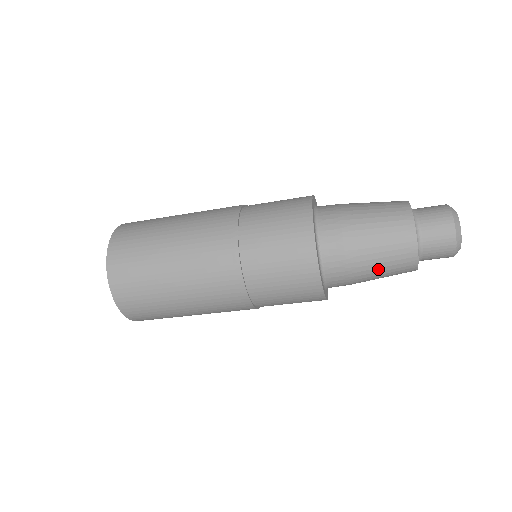
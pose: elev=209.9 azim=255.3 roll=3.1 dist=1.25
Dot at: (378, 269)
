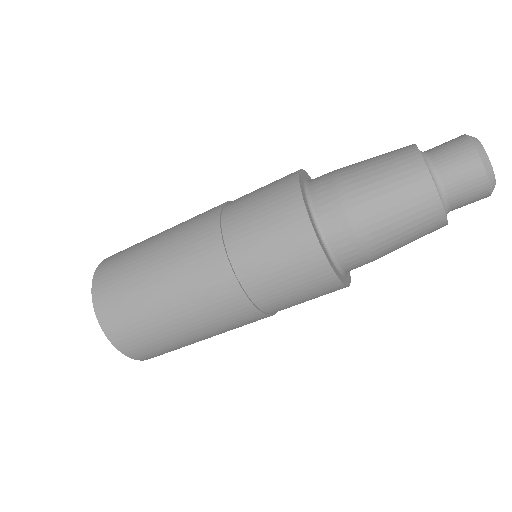
Dot at: (390, 219)
